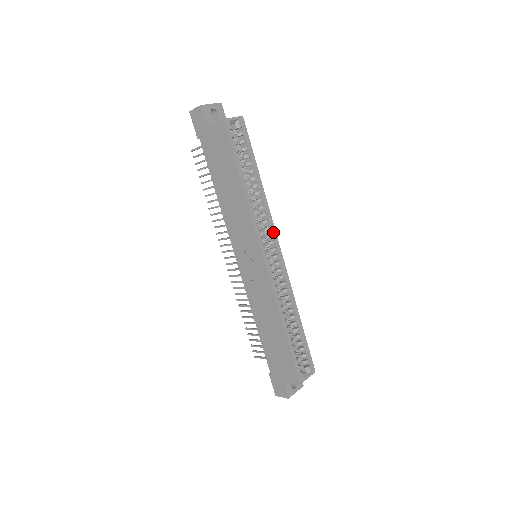
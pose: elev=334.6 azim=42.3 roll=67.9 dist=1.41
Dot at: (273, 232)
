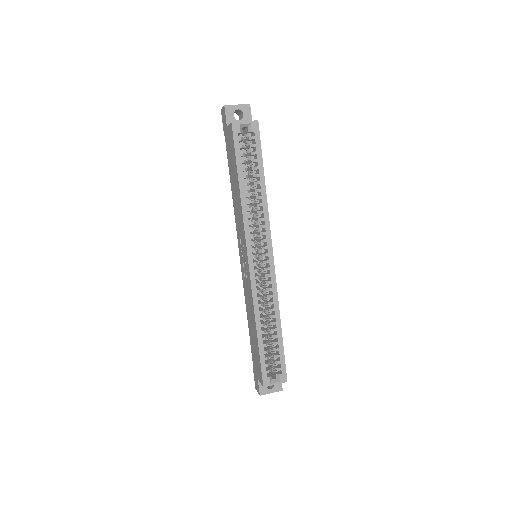
Dot at: (268, 238)
